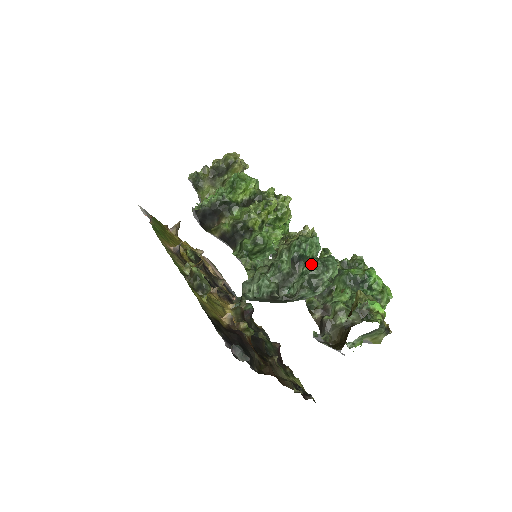
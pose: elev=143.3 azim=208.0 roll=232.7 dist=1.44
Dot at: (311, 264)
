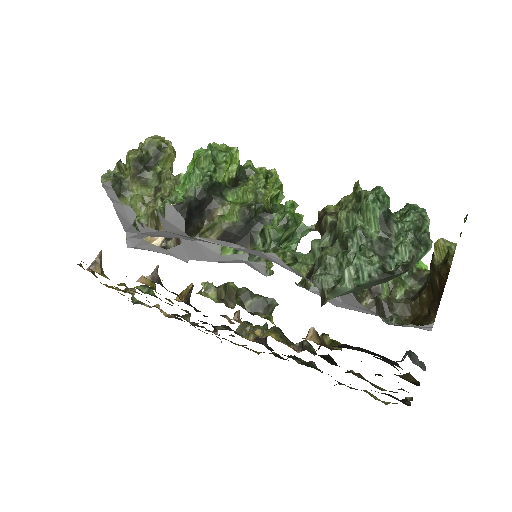
Dot at: (395, 220)
